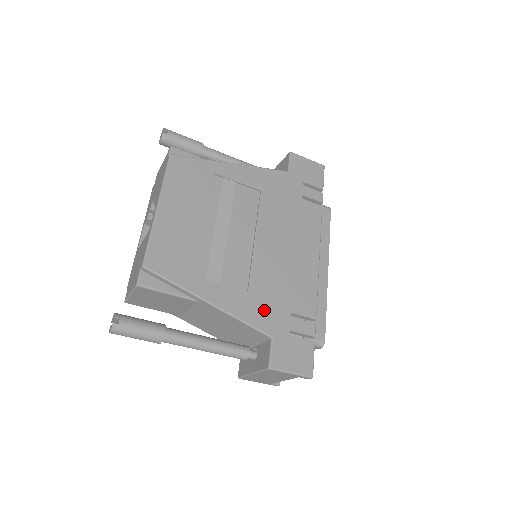
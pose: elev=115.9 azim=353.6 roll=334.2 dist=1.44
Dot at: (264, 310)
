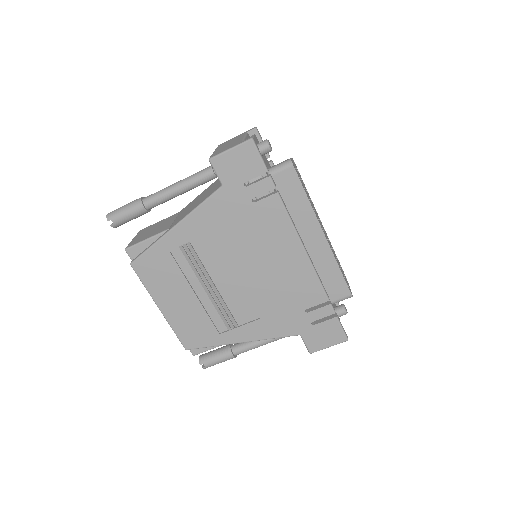
Dot at: (282, 322)
